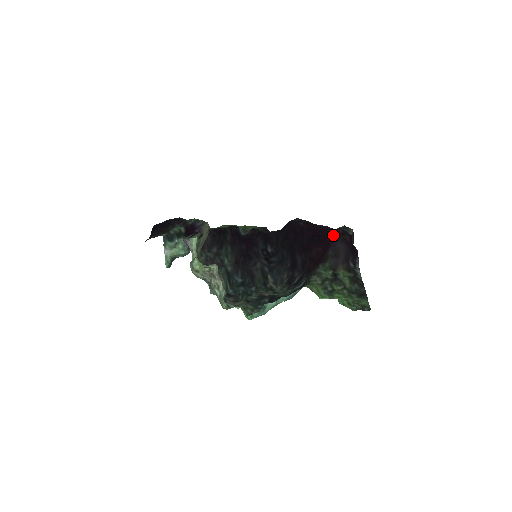
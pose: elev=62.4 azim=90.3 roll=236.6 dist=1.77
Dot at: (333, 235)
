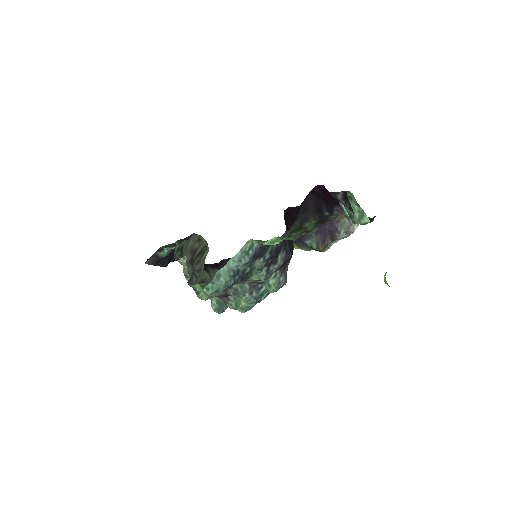
Dot at: (306, 196)
